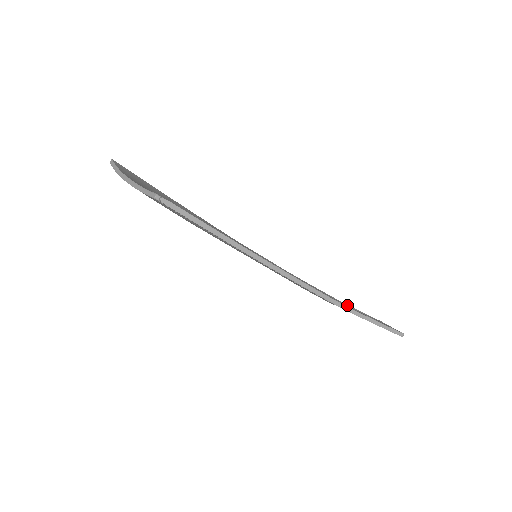
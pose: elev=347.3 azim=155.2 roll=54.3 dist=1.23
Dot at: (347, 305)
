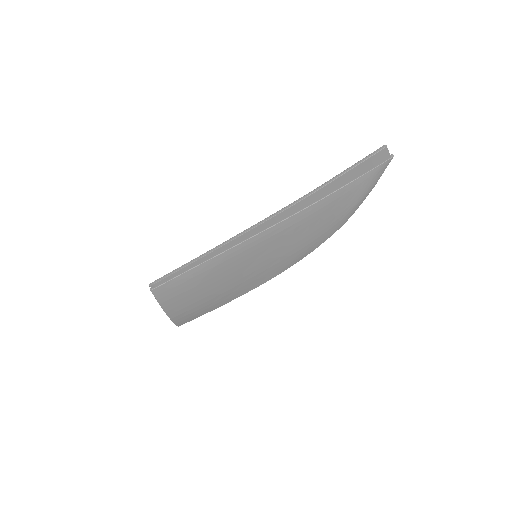
Dot at: (361, 198)
